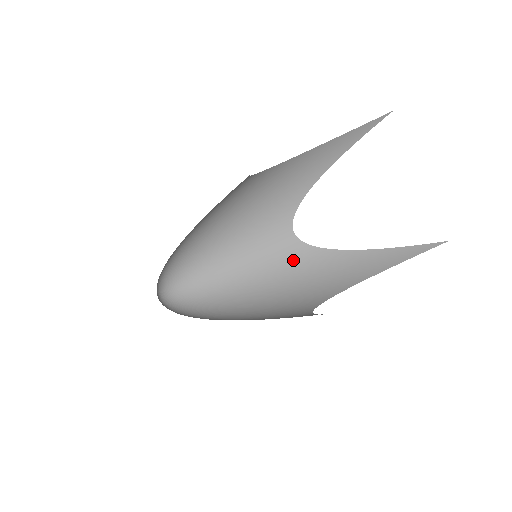
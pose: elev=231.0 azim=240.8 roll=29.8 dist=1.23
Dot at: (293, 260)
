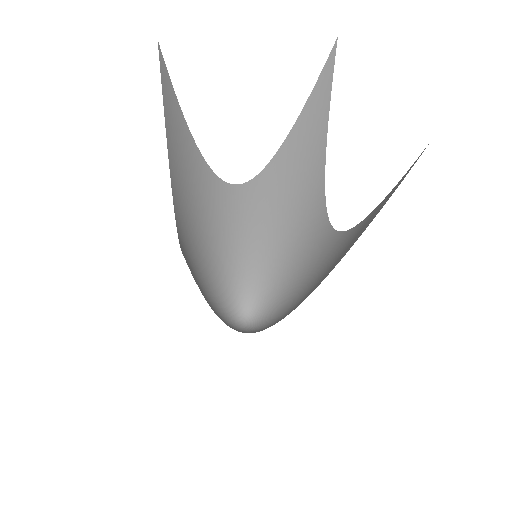
Dot at: (265, 196)
